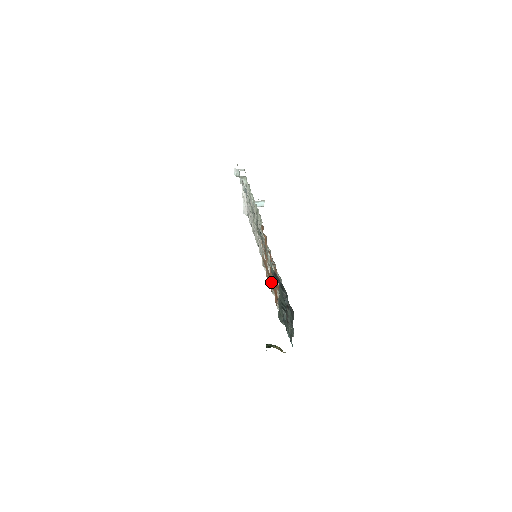
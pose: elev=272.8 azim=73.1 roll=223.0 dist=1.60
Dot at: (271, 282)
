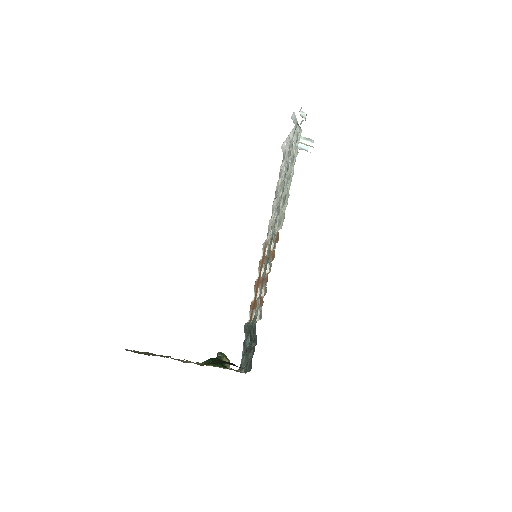
Dot at: (257, 285)
